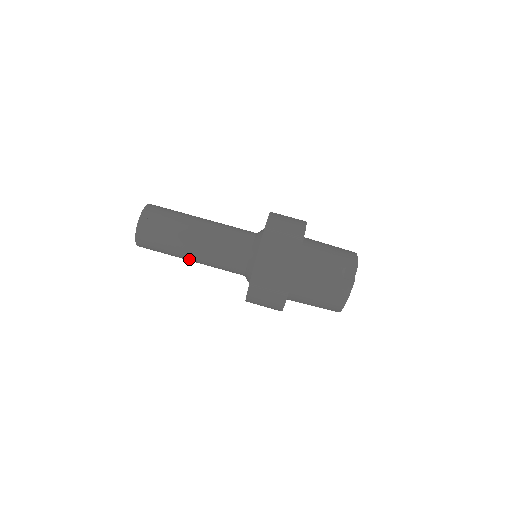
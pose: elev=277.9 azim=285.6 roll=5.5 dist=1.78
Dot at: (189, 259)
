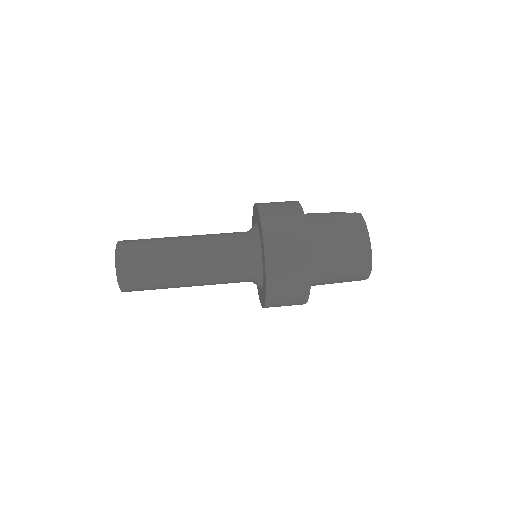
Dot at: (183, 261)
